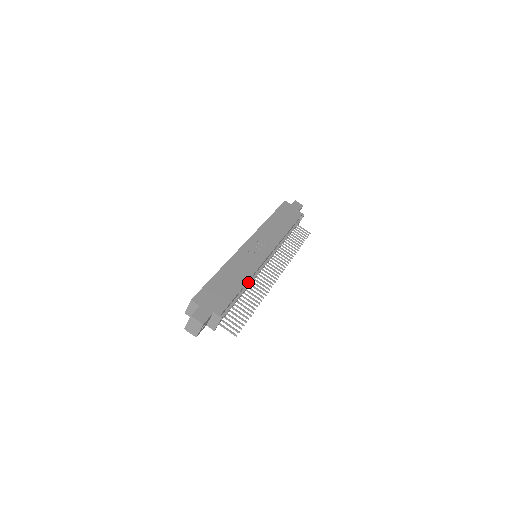
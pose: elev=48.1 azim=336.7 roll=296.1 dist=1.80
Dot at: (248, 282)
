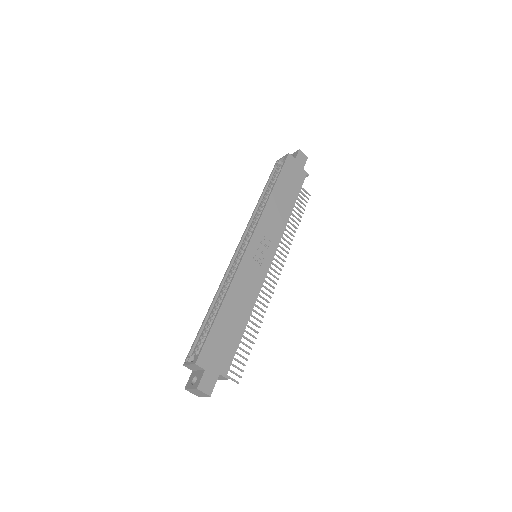
Dot at: occluded
